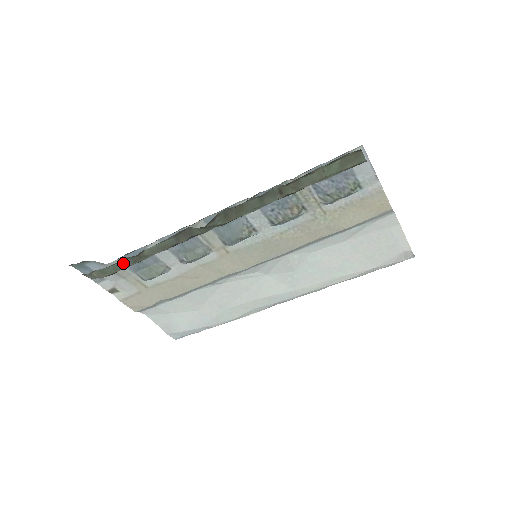
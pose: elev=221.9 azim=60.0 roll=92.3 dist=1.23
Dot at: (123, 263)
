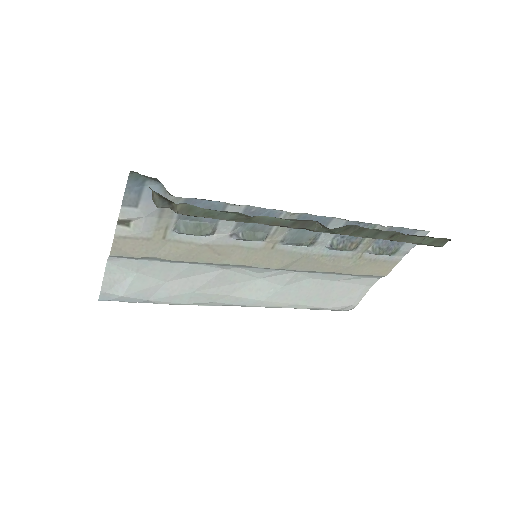
Dot at: (222, 213)
